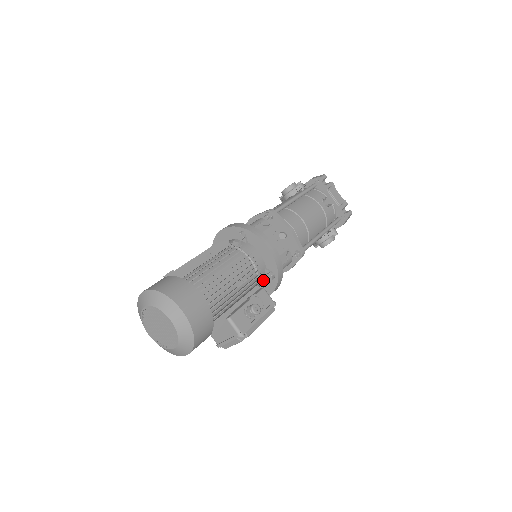
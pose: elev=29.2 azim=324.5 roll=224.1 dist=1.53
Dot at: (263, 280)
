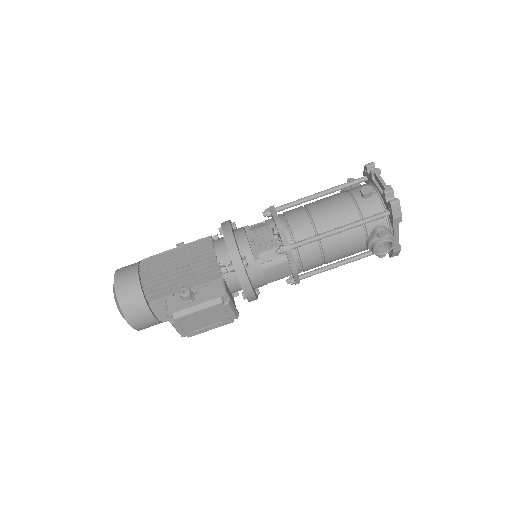
Dot at: (222, 271)
